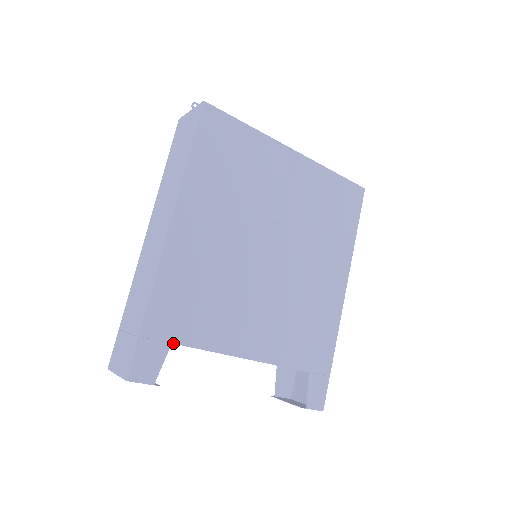
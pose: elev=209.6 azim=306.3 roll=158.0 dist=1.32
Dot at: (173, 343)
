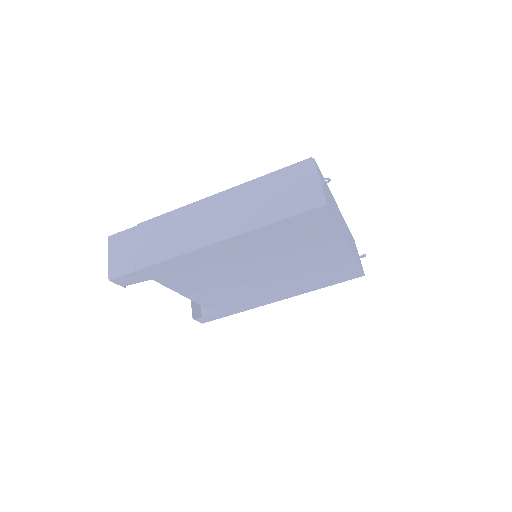
Dot at: (153, 279)
